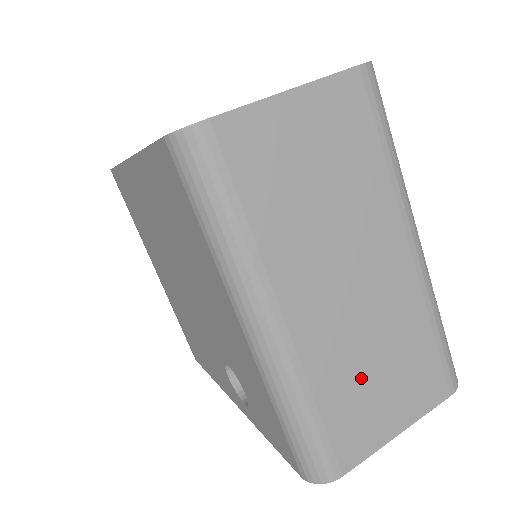
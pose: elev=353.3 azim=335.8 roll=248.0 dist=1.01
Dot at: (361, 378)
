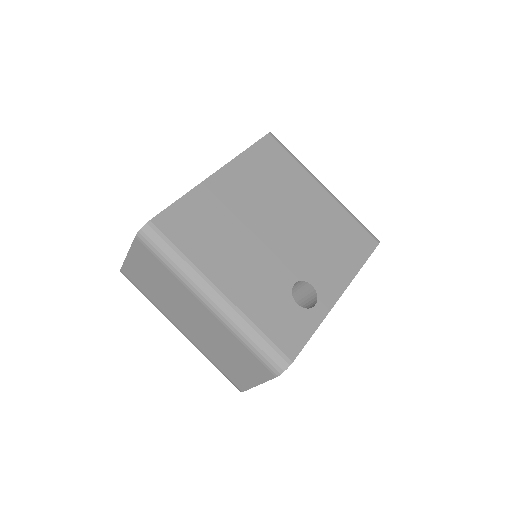
Dot at: (224, 357)
